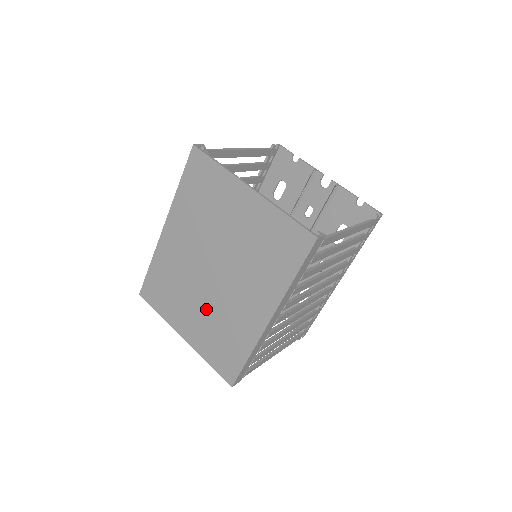
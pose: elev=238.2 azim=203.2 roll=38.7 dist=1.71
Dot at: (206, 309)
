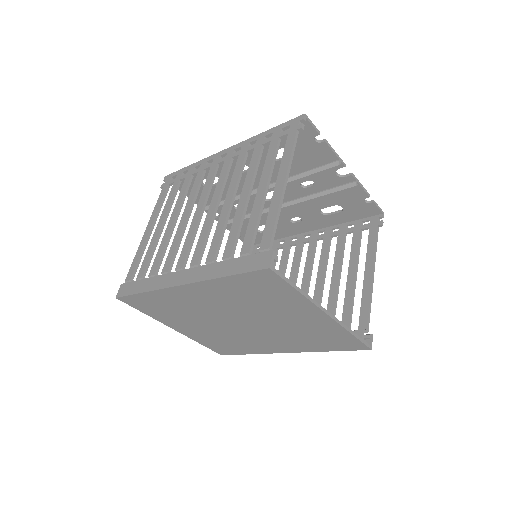
Dot at: (216, 331)
